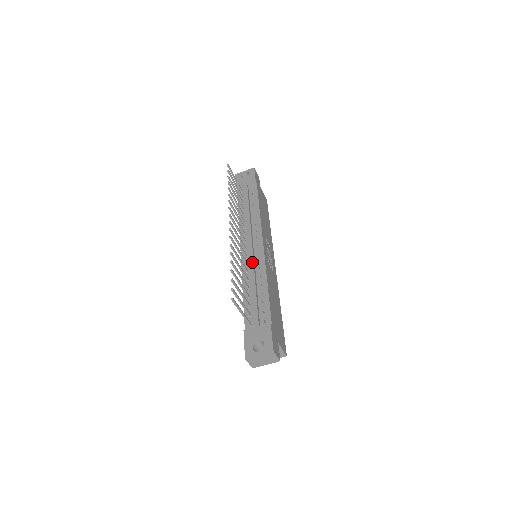
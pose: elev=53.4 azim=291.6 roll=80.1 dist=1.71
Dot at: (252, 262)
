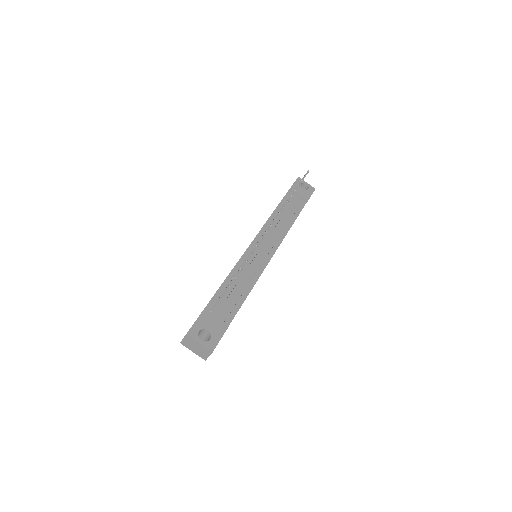
Dot at: (254, 262)
